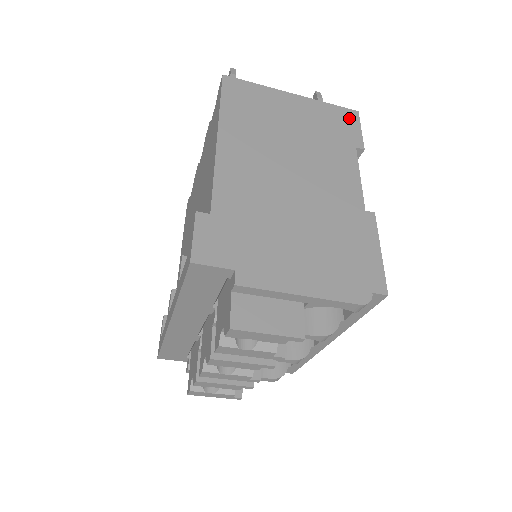
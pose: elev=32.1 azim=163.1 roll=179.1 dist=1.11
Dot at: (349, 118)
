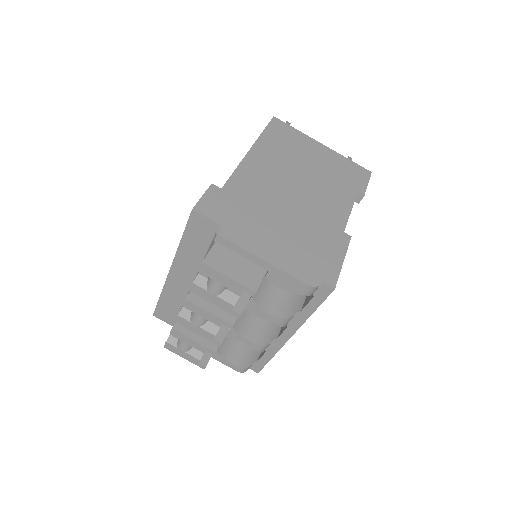
Dot at: (361, 173)
